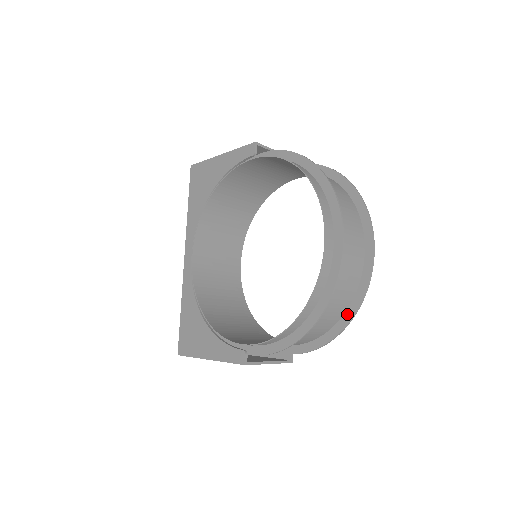
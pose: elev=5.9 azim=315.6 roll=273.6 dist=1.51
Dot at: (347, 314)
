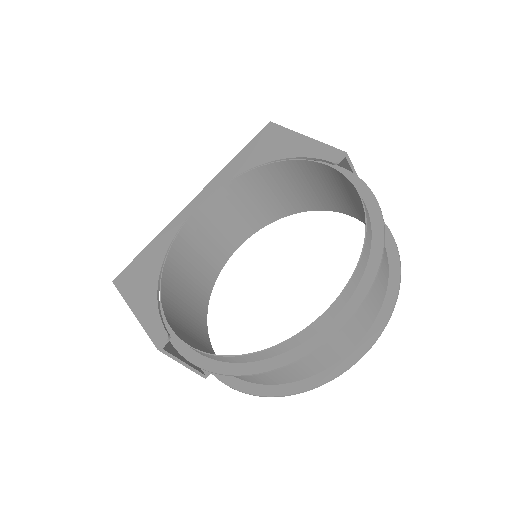
Dot at: (290, 386)
